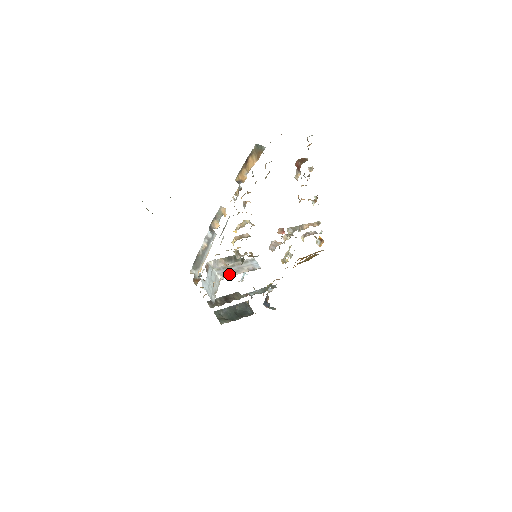
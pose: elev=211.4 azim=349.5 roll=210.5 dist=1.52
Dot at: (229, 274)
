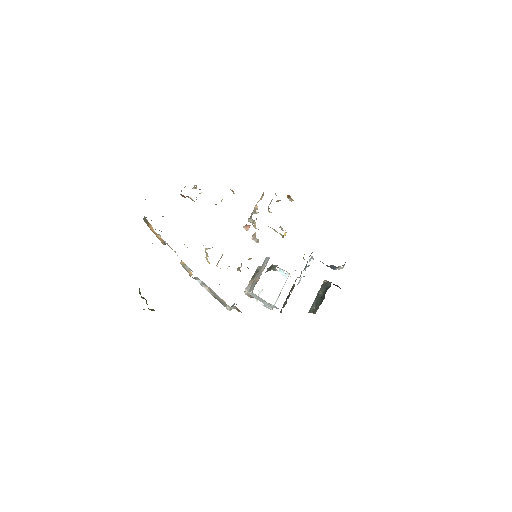
Dot at: (255, 284)
